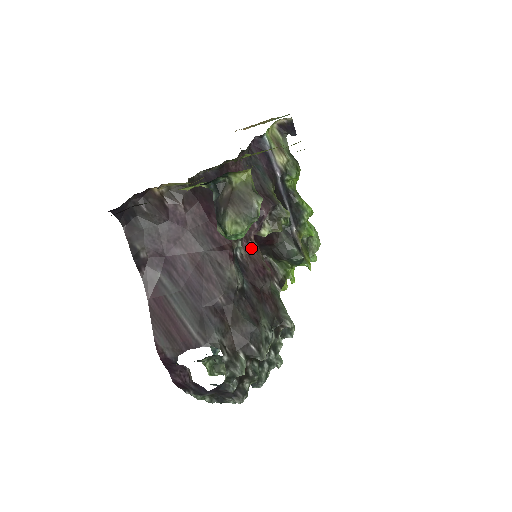
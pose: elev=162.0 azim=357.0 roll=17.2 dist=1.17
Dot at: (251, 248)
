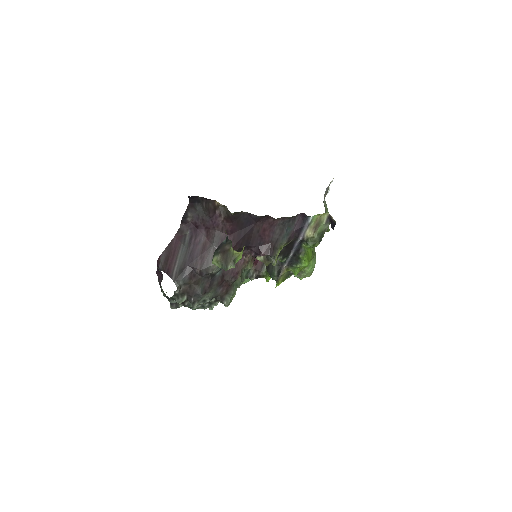
Dot at: (242, 260)
